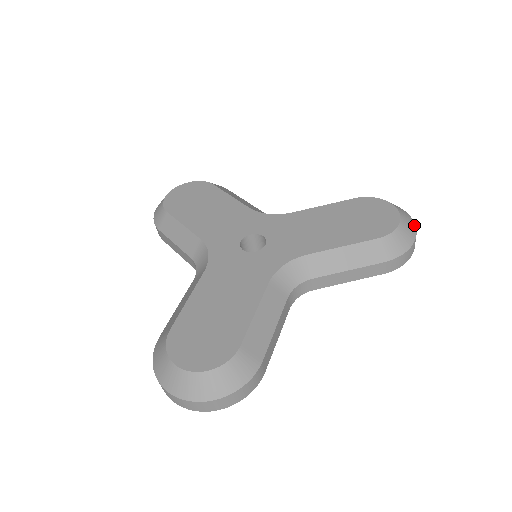
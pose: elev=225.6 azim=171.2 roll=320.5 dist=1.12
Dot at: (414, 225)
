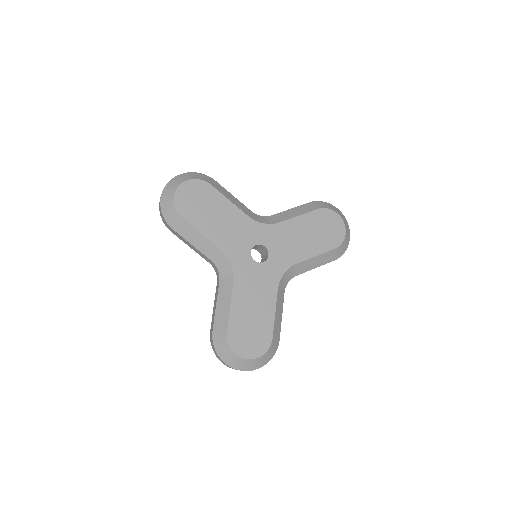
Dot at: (349, 229)
